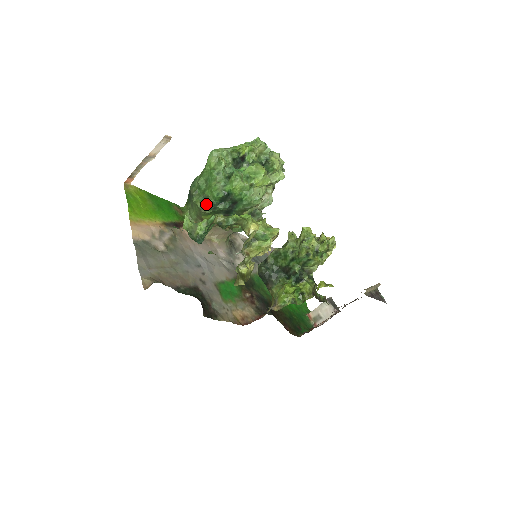
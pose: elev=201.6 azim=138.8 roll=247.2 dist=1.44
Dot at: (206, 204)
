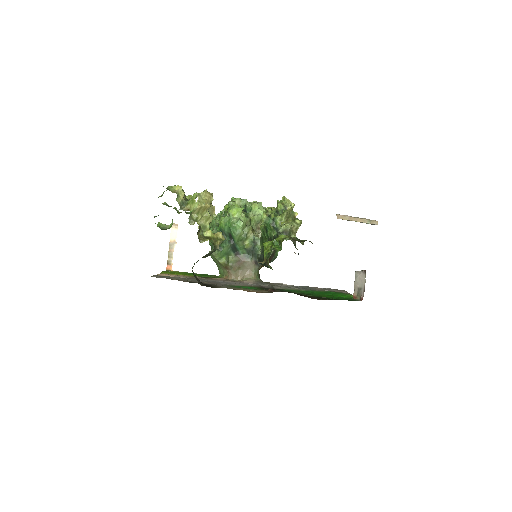
Dot at: occluded
